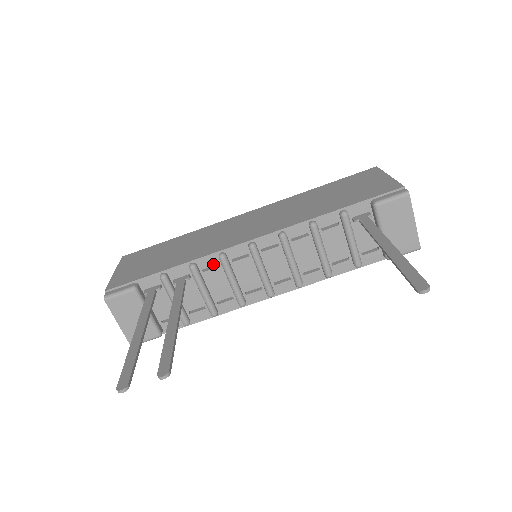
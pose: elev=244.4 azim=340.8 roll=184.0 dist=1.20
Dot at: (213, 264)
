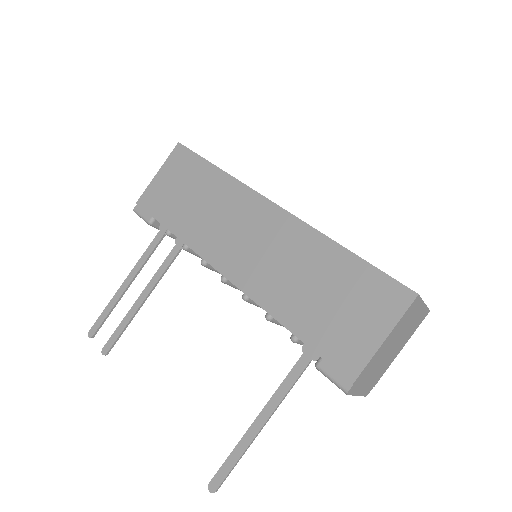
Dot at: occluded
